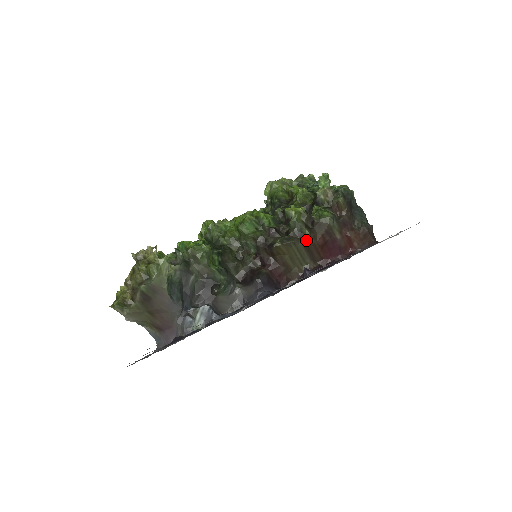
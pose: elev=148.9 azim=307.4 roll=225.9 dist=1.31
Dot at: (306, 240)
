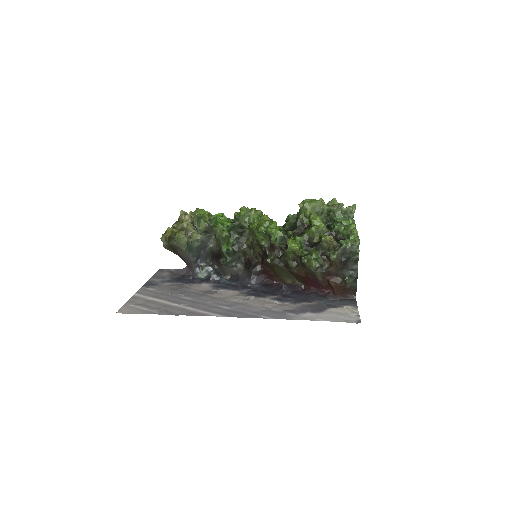
Dot at: (291, 269)
